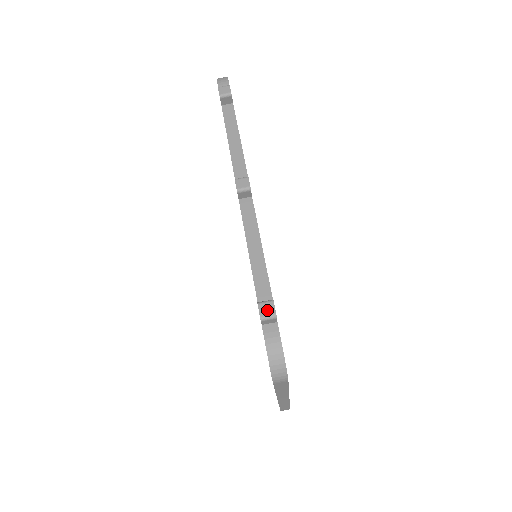
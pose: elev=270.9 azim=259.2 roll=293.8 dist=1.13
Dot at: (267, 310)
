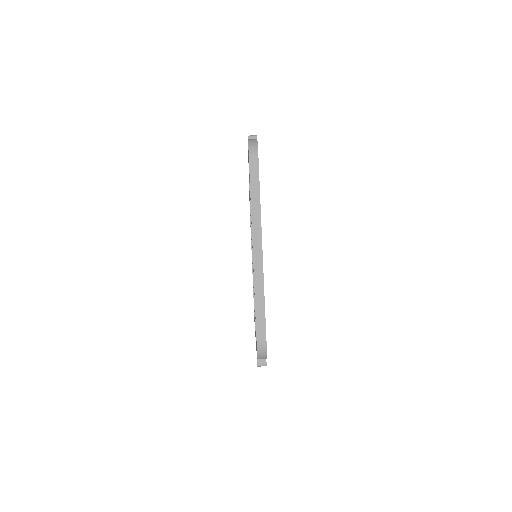
Dot at: (252, 137)
